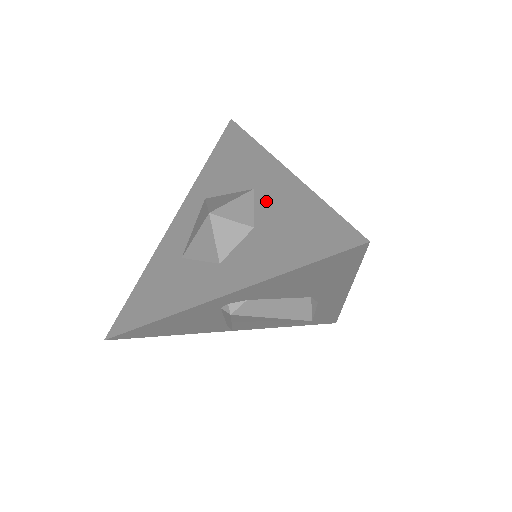
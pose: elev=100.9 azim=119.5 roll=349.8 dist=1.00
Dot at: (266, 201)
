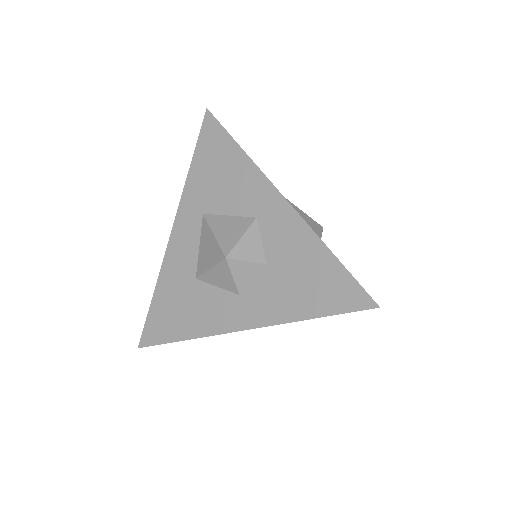
Dot at: (274, 237)
